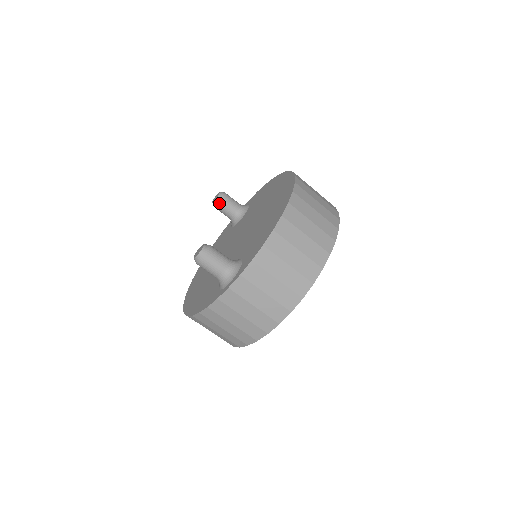
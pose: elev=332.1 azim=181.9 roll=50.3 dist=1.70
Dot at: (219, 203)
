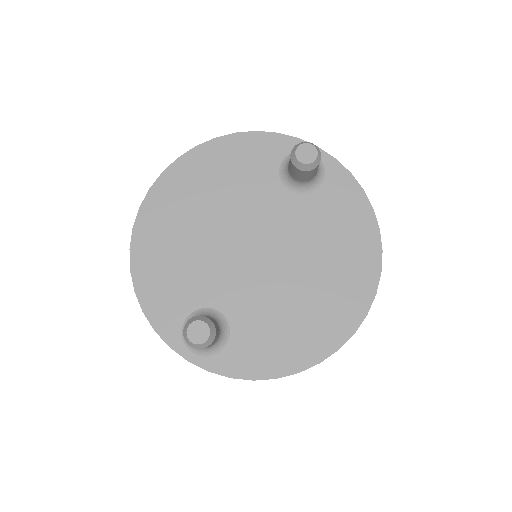
Dot at: (298, 169)
